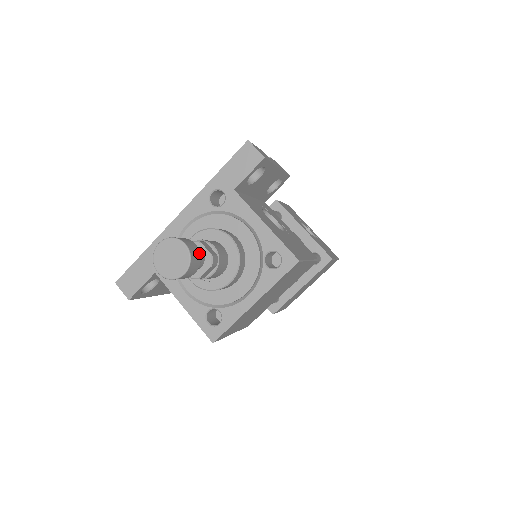
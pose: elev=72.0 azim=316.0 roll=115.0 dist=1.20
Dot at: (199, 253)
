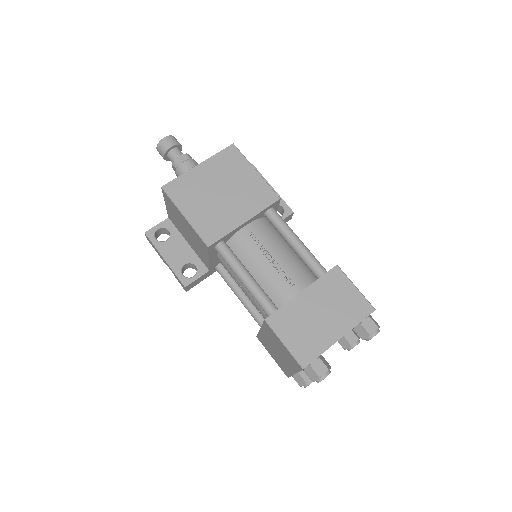
Dot at: (180, 144)
